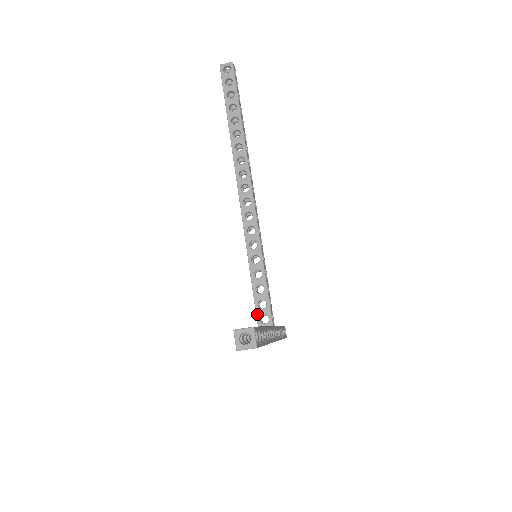
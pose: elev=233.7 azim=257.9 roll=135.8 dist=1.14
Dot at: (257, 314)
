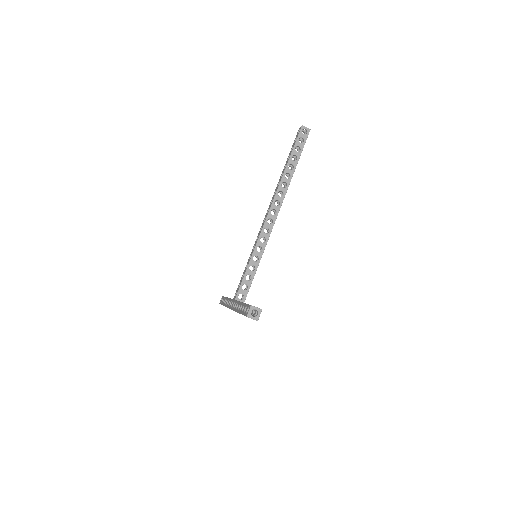
Dot at: (239, 291)
